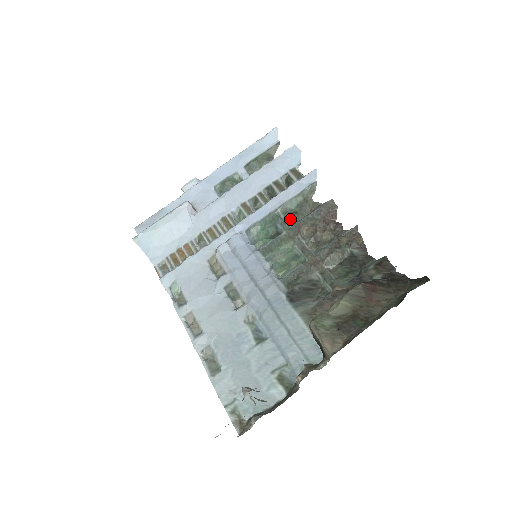
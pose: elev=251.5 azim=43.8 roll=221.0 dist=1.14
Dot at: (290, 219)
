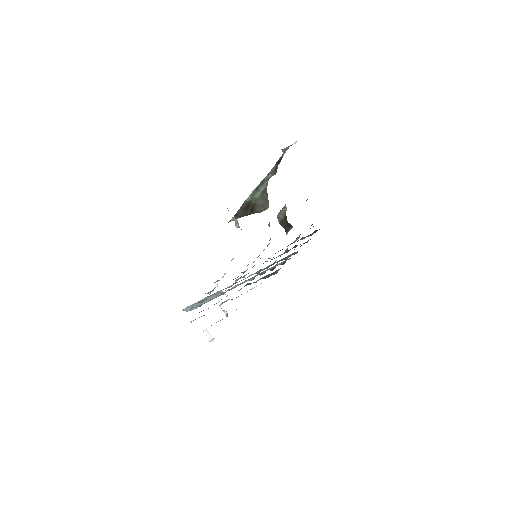
Dot at: occluded
